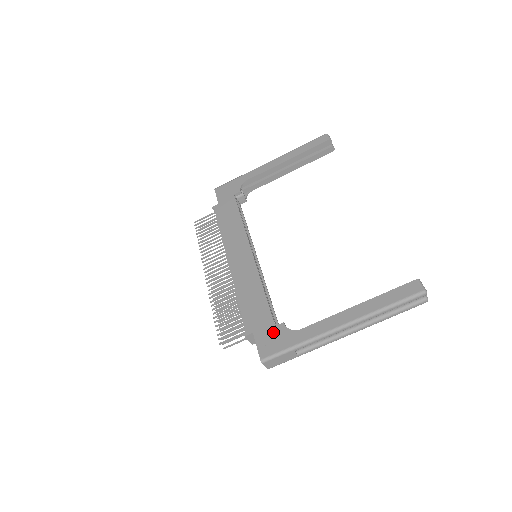
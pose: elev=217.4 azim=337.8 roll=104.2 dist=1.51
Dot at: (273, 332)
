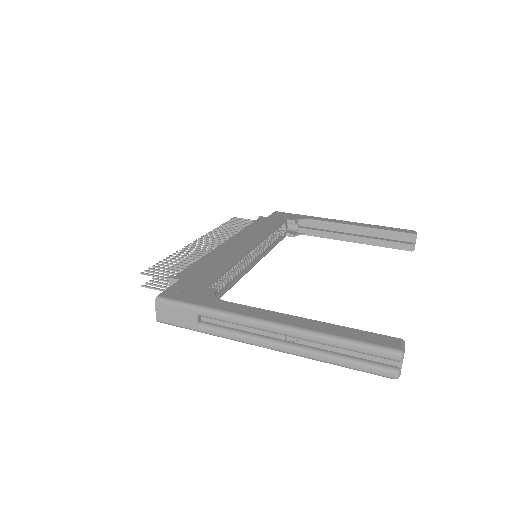
Dot at: (198, 288)
